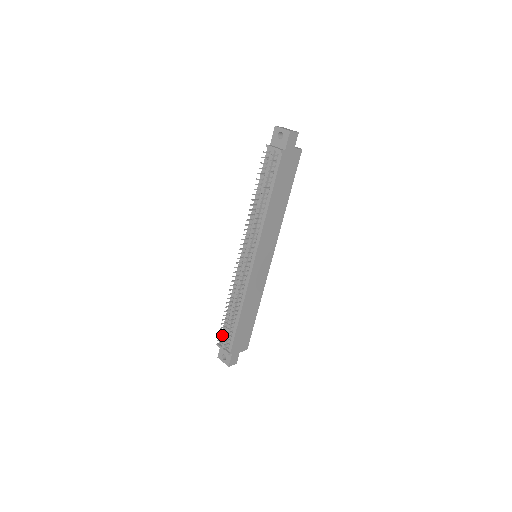
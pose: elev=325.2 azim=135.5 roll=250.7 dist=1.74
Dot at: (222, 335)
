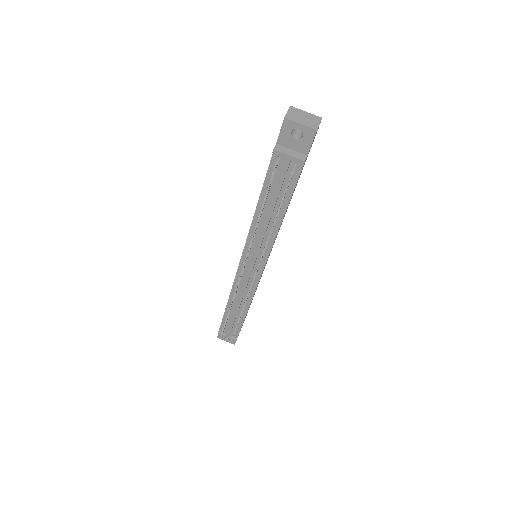
Dot at: (224, 328)
